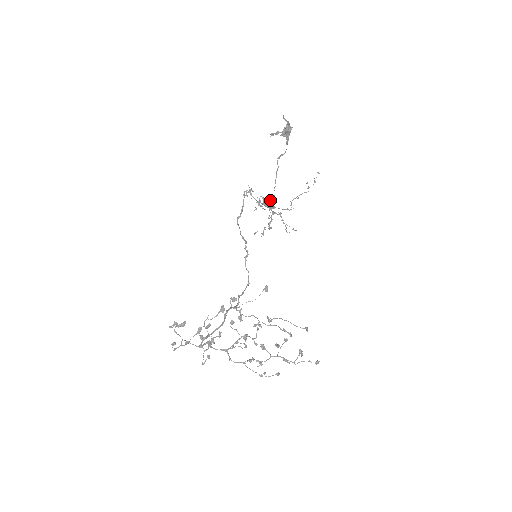
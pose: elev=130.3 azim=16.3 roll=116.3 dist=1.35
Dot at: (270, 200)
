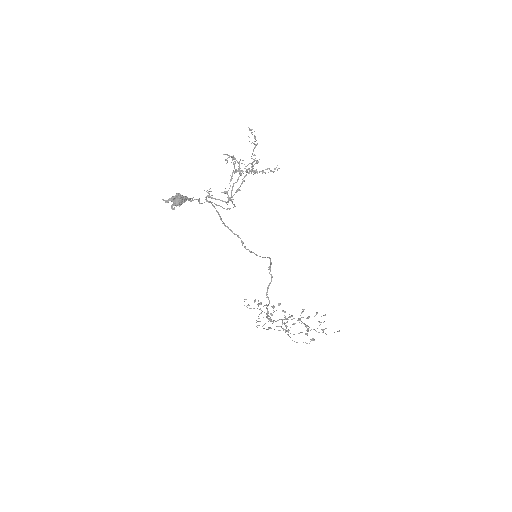
Dot at: occluded
